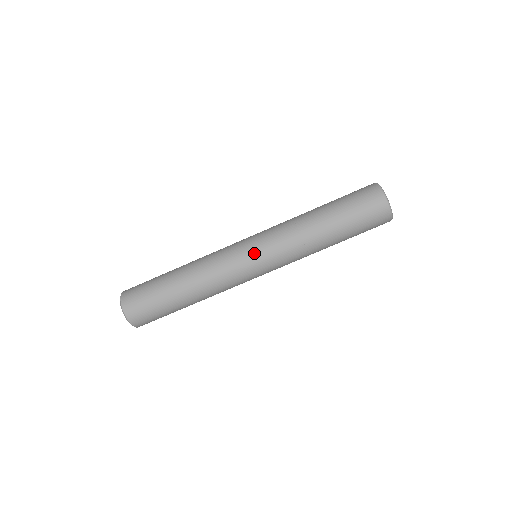
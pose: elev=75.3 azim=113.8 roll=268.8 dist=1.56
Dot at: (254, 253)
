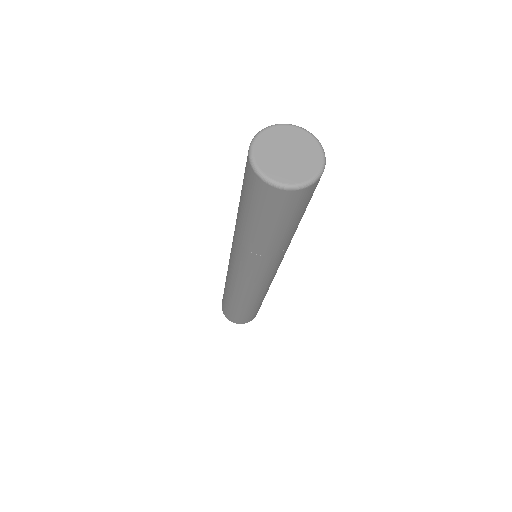
Dot at: (265, 279)
